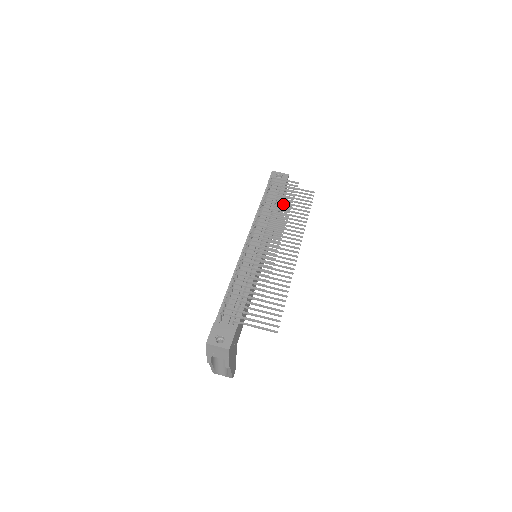
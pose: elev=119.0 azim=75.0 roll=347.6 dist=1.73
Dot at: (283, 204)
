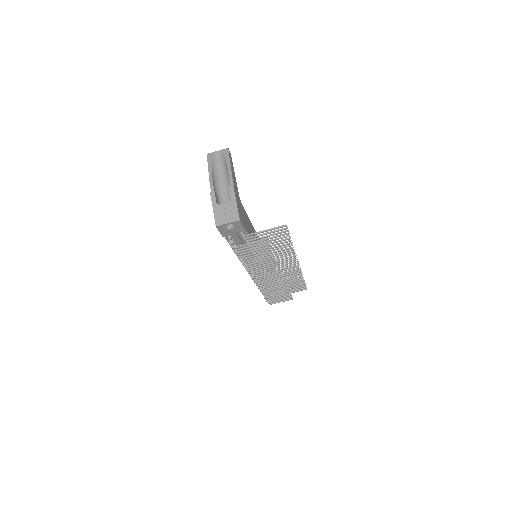
Dot at: occluded
